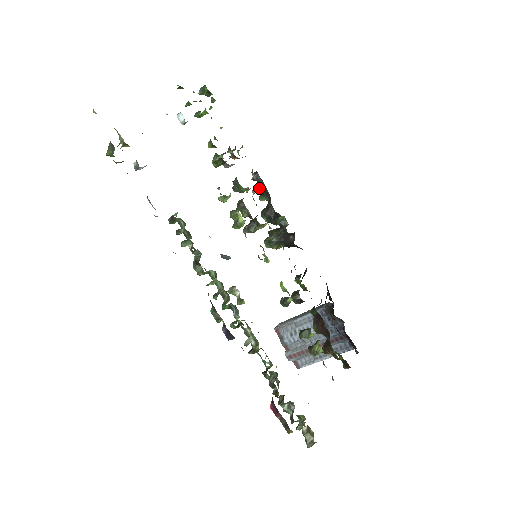
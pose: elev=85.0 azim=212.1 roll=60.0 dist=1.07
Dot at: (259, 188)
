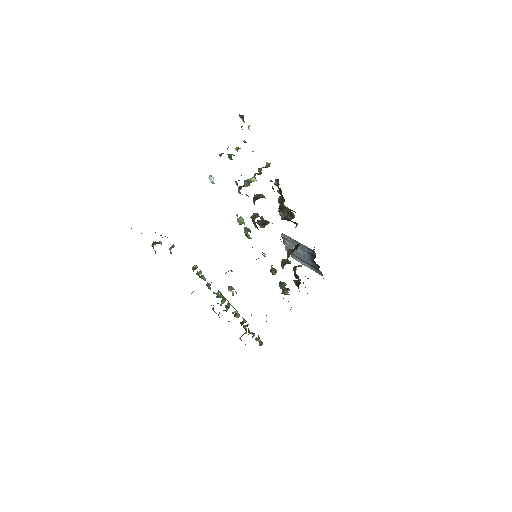
Dot at: (278, 190)
